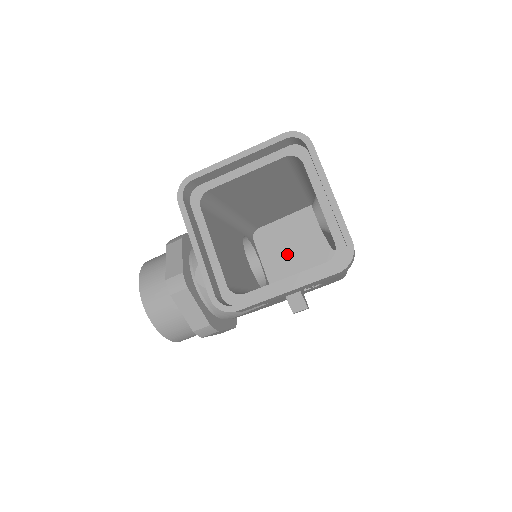
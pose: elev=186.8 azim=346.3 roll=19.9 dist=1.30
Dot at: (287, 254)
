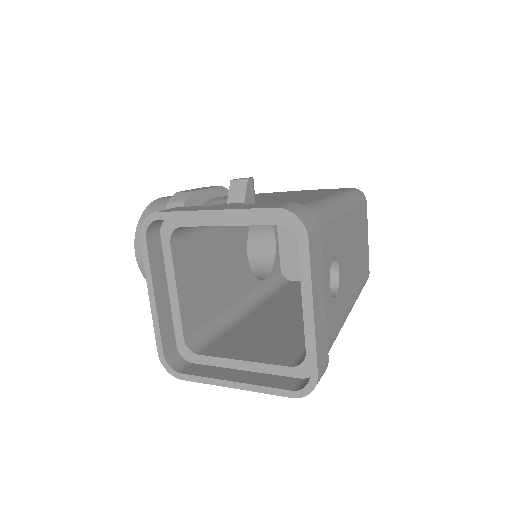
Dot at: occluded
